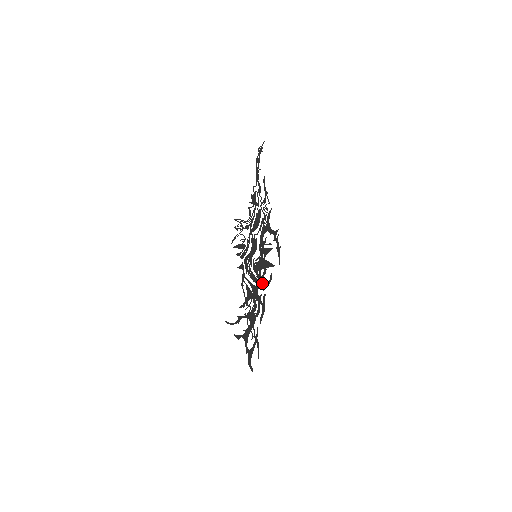
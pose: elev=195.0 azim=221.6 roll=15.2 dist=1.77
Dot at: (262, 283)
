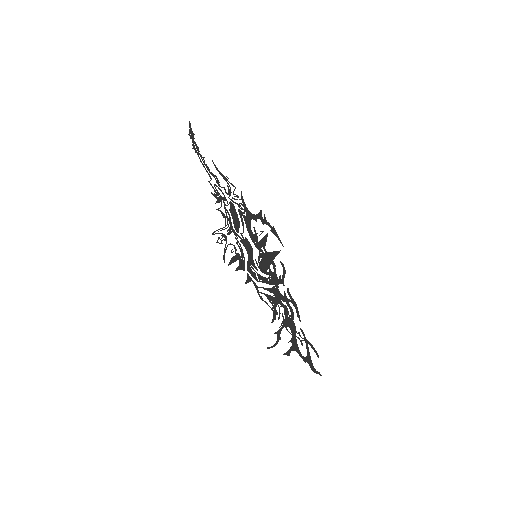
Dot at: (278, 279)
